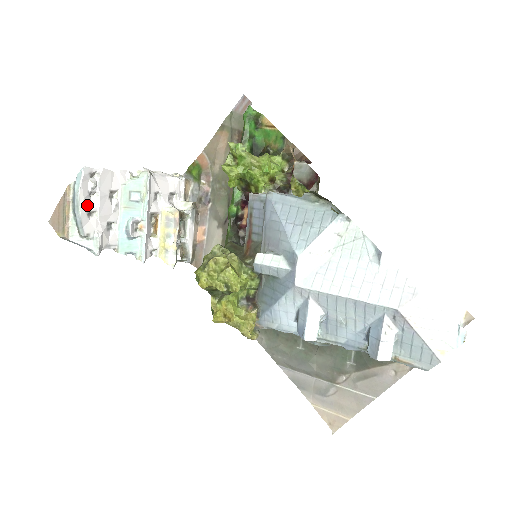
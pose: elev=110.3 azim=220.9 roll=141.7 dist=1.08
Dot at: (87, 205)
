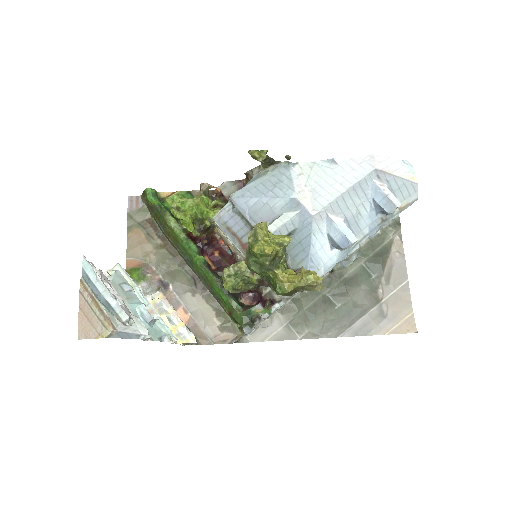
Dot at: (109, 290)
